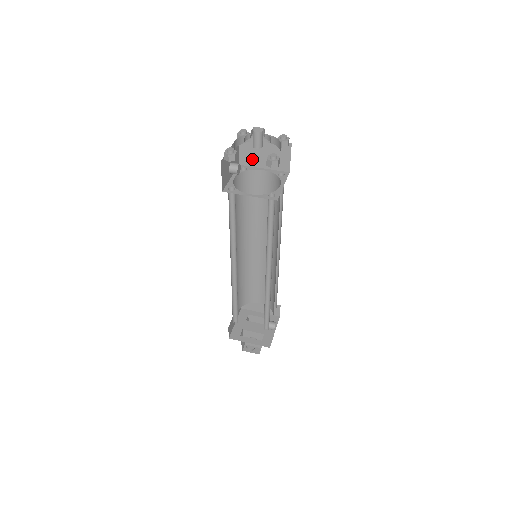
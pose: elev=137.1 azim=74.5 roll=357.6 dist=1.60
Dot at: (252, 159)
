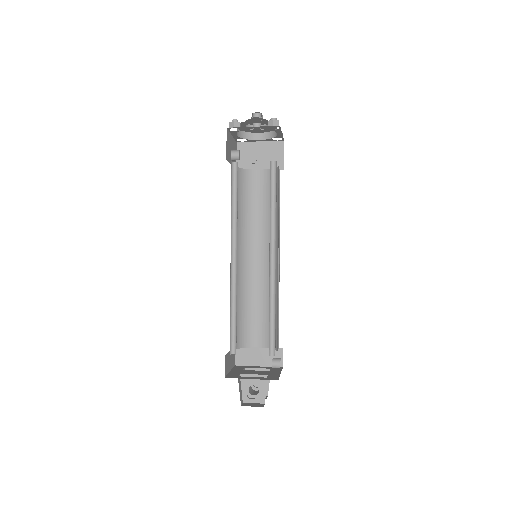
Dot at: (249, 163)
